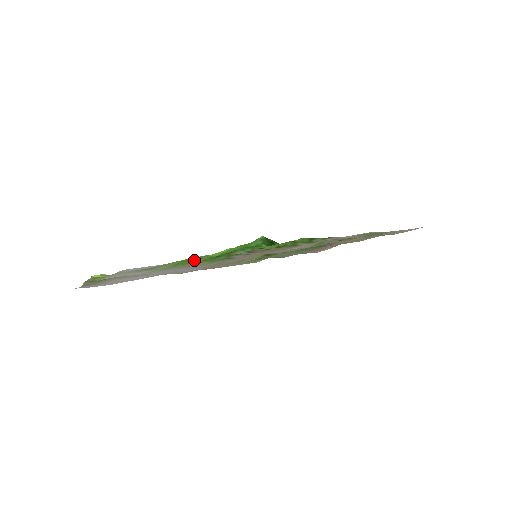
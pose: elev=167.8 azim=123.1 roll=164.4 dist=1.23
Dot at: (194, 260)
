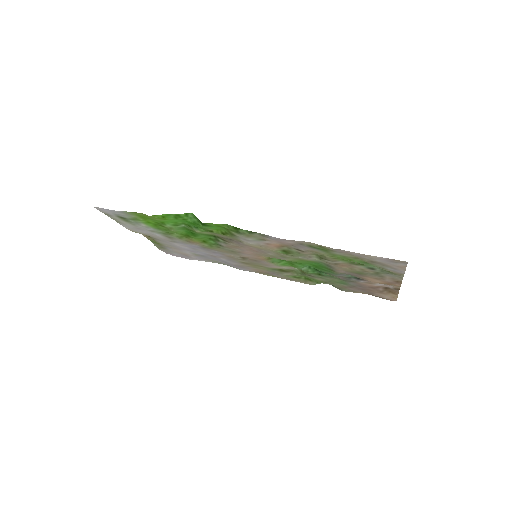
Dot at: (163, 226)
